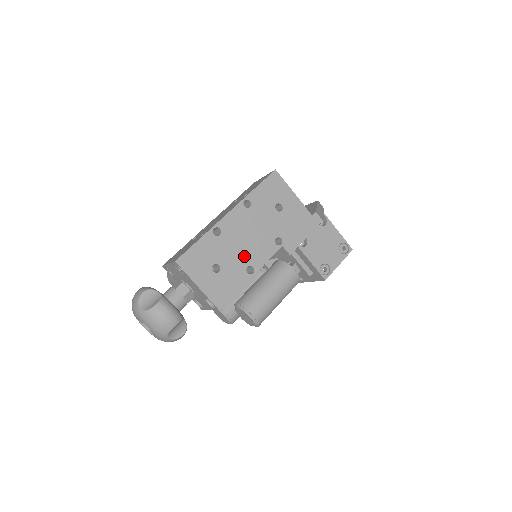
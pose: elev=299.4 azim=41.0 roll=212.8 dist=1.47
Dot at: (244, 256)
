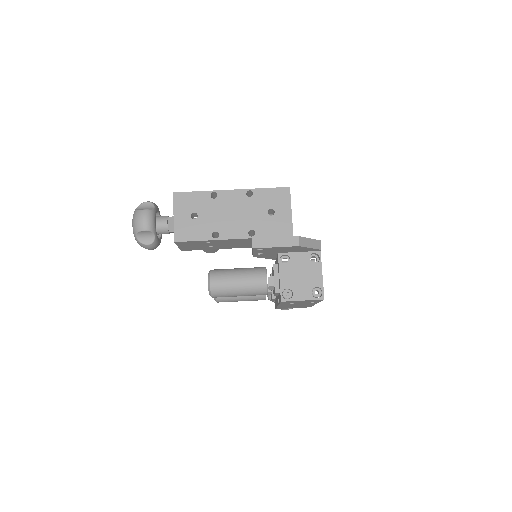
Dot at: (219, 223)
